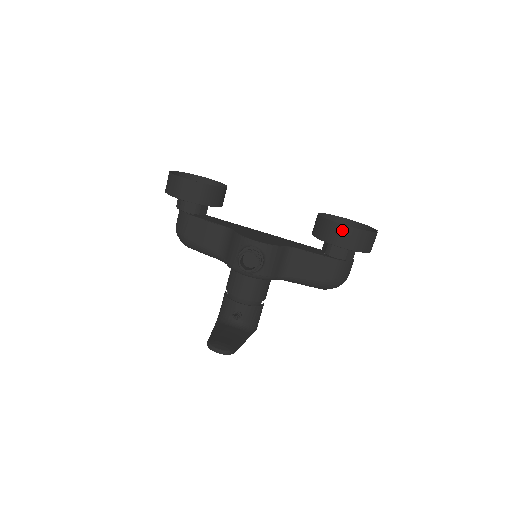
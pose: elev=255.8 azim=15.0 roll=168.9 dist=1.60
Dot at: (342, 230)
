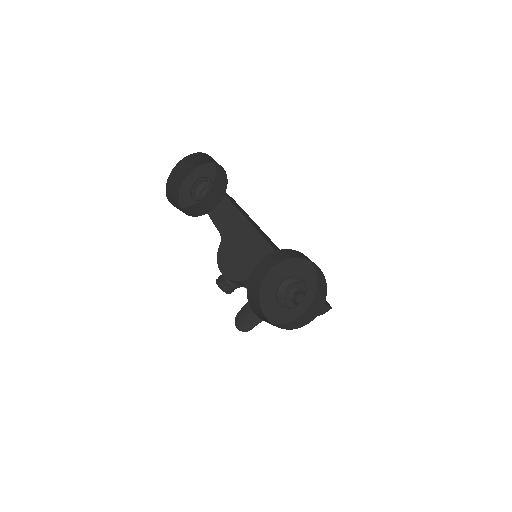
Dot at: (254, 310)
